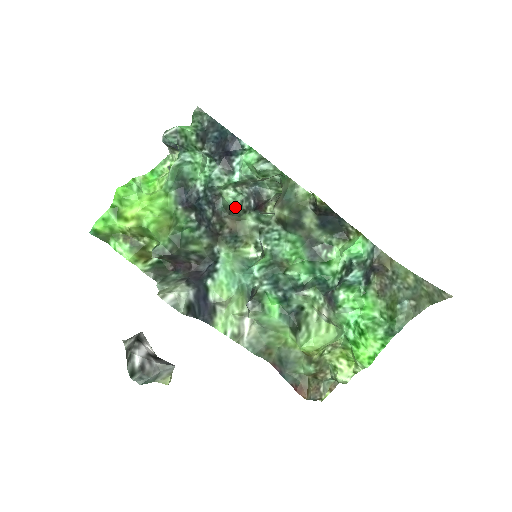
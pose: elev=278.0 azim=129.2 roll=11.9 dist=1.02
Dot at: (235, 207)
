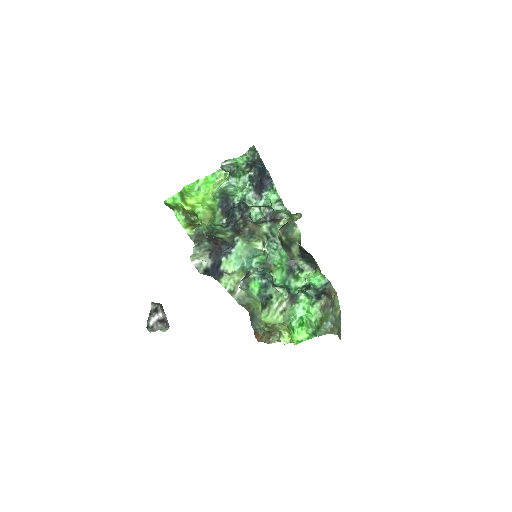
Dot at: (254, 221)
